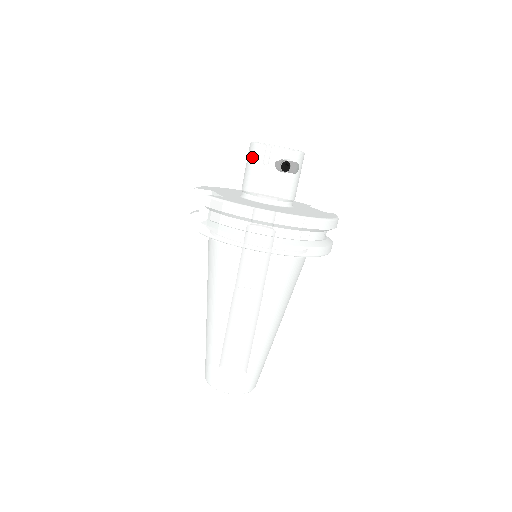
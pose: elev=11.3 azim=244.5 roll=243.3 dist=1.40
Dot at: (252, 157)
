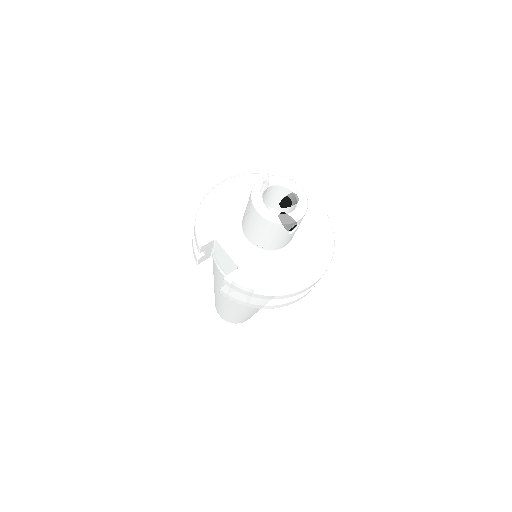
Dot at: (258, 224)
